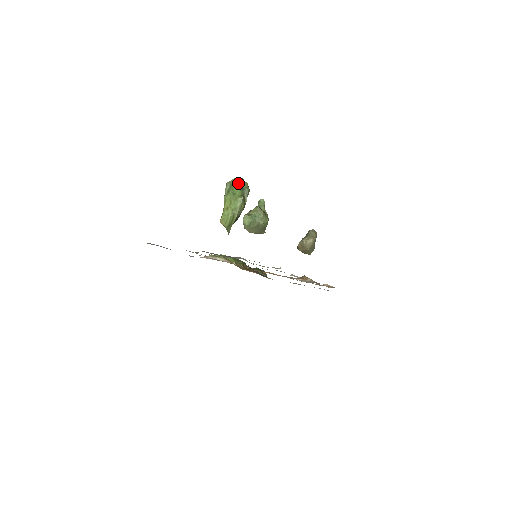
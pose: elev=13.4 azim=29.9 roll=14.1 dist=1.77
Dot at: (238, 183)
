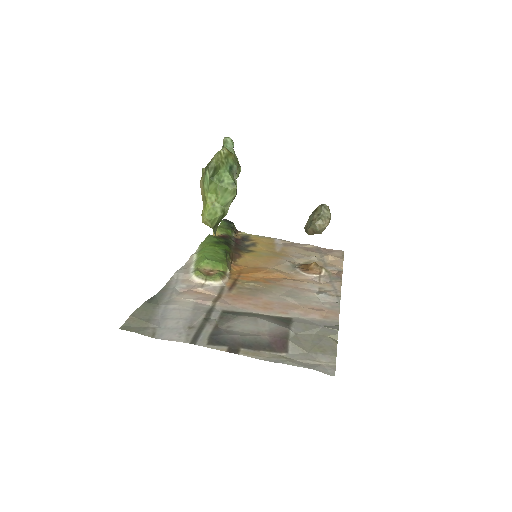
Dot at: (223, 161)
